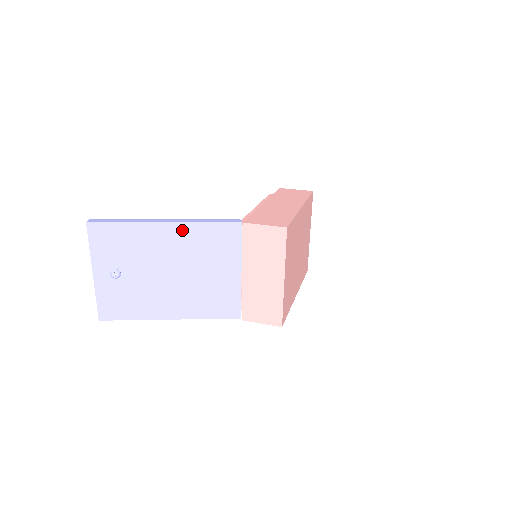
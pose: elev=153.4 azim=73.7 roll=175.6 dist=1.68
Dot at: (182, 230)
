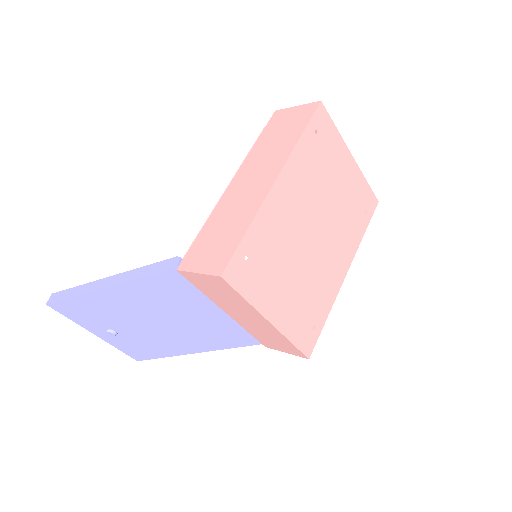
Dot at: (126, 290)
